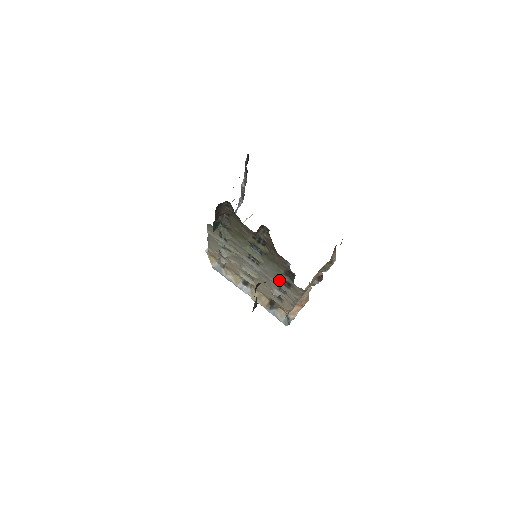
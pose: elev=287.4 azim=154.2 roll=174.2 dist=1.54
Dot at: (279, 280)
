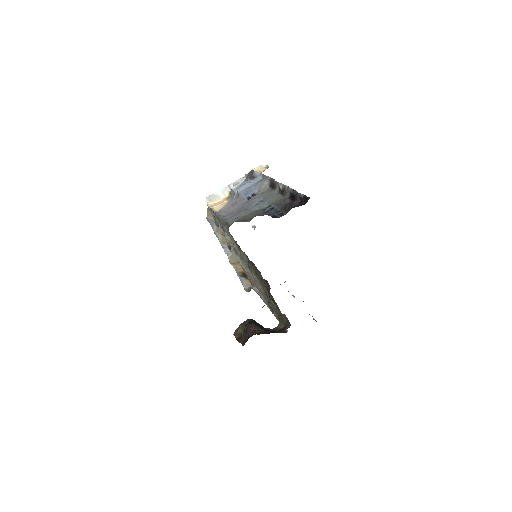
Dot at: occluded
